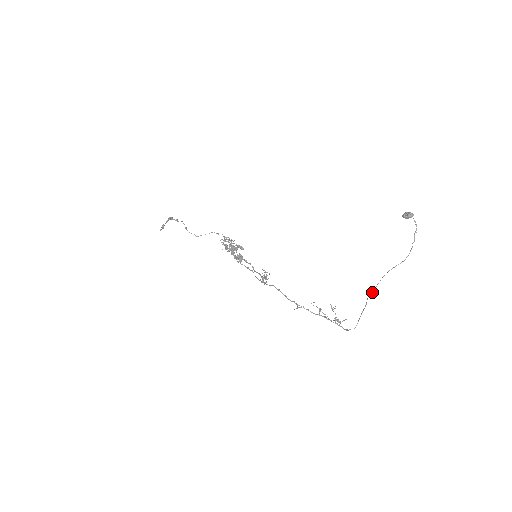
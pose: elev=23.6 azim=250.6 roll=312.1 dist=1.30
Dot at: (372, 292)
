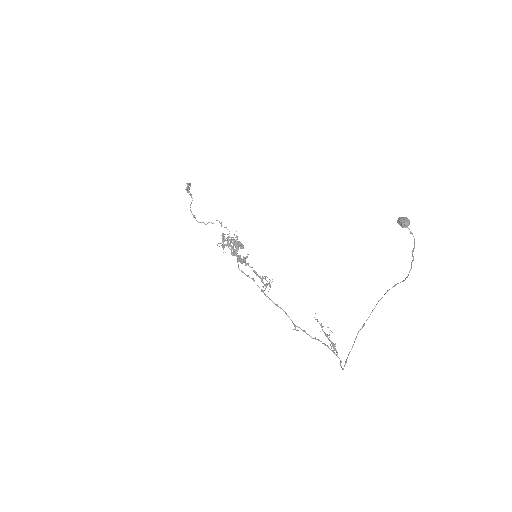
Dot at: (363, 325)
